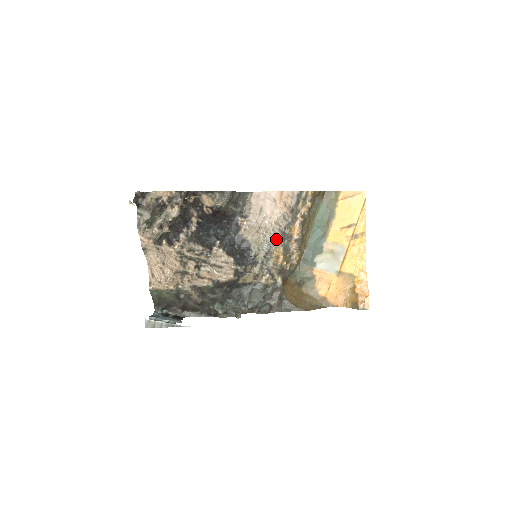
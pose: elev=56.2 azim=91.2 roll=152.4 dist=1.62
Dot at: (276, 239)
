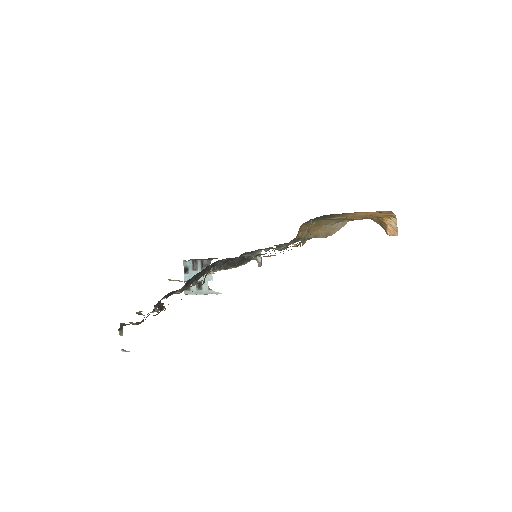
Dot at: occluded
